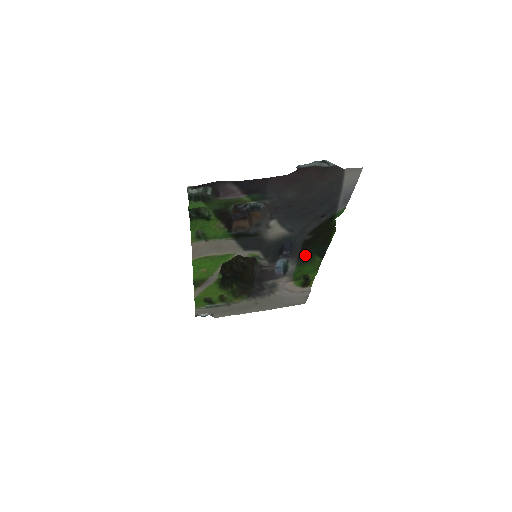
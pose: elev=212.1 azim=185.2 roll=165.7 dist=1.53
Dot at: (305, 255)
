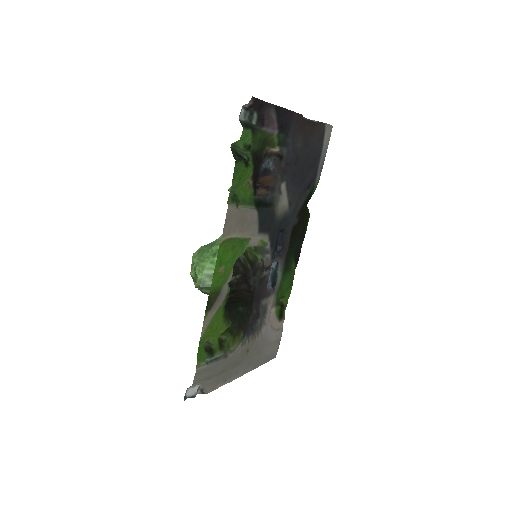
Dot at: (288, 256)
